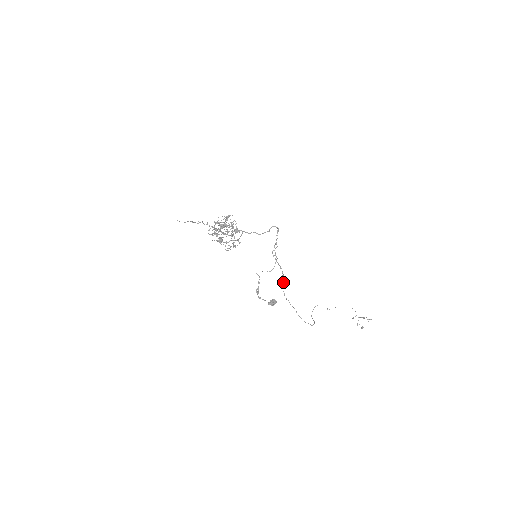
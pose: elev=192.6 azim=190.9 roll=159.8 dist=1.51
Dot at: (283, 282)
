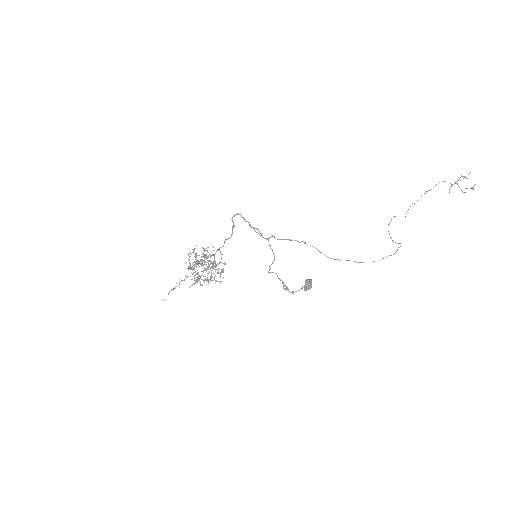
Dot at: occluded
